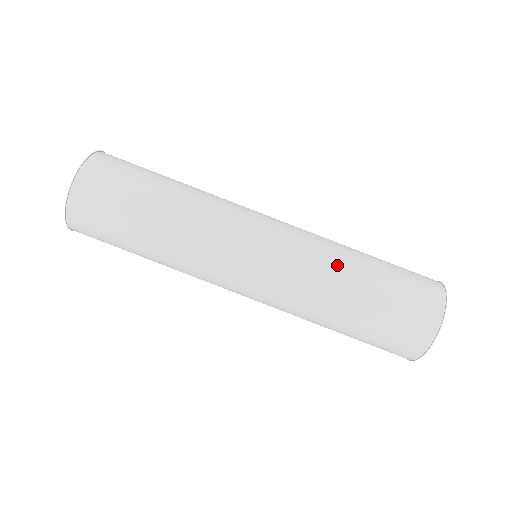
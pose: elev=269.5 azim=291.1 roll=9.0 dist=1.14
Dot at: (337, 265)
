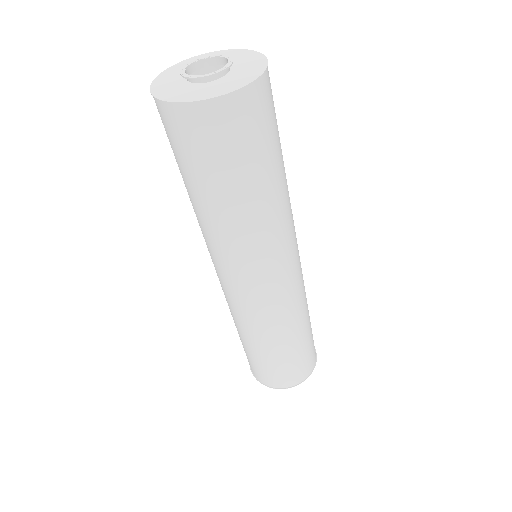
Dot at: (269, 335)
